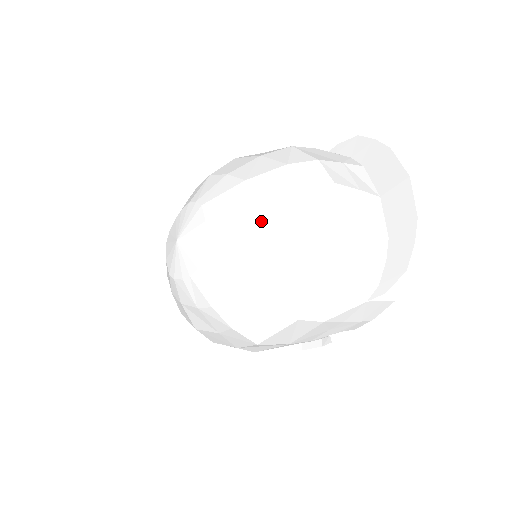
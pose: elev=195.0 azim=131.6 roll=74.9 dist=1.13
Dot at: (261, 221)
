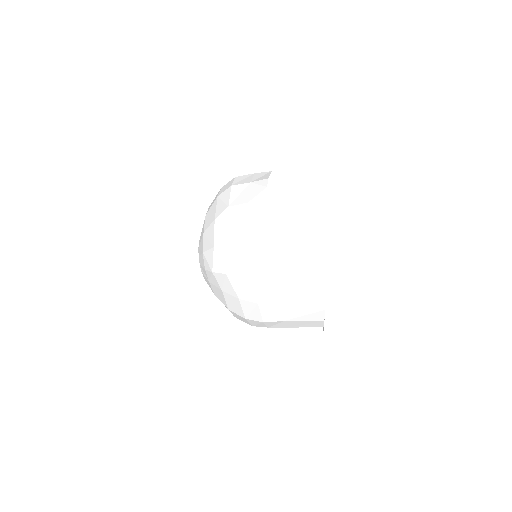
Dot at: (208, 212)
